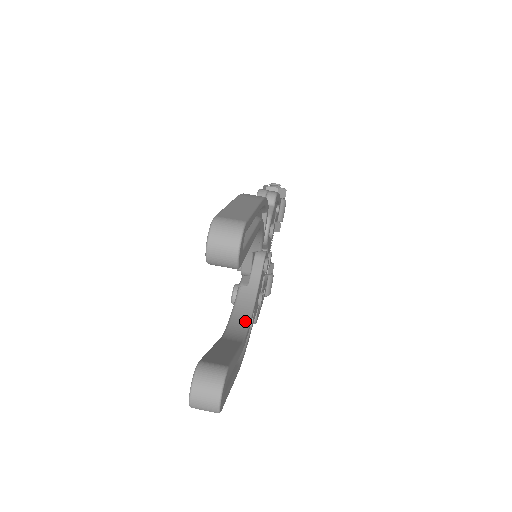
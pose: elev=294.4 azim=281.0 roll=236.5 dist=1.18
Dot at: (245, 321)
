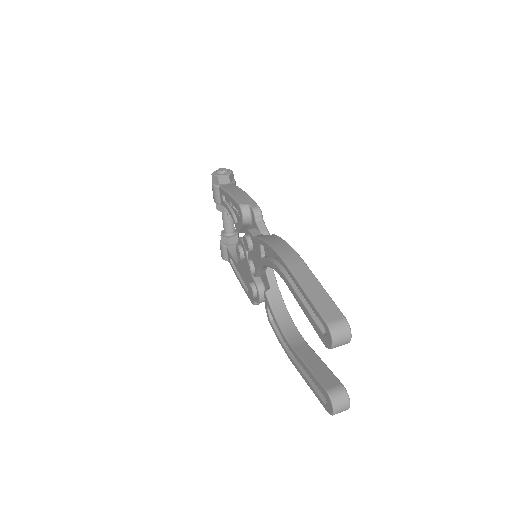
Dot at: (288, 319)
